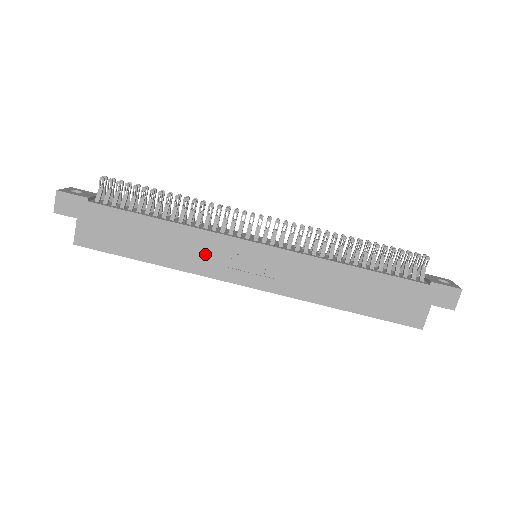
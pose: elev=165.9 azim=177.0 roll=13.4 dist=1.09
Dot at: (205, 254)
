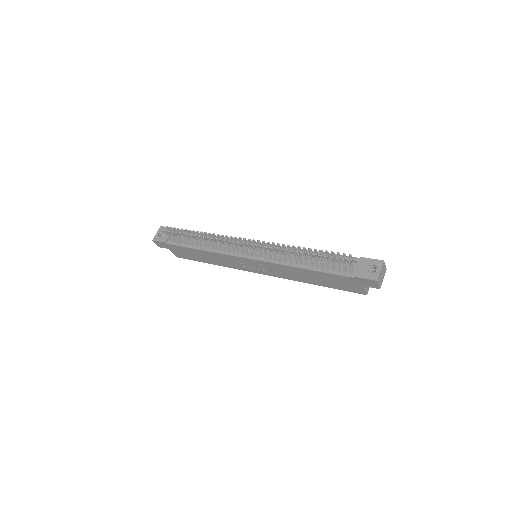
Dot at: (228, 262)
